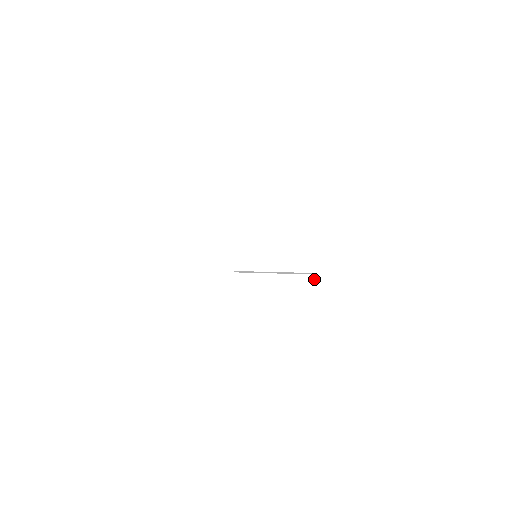
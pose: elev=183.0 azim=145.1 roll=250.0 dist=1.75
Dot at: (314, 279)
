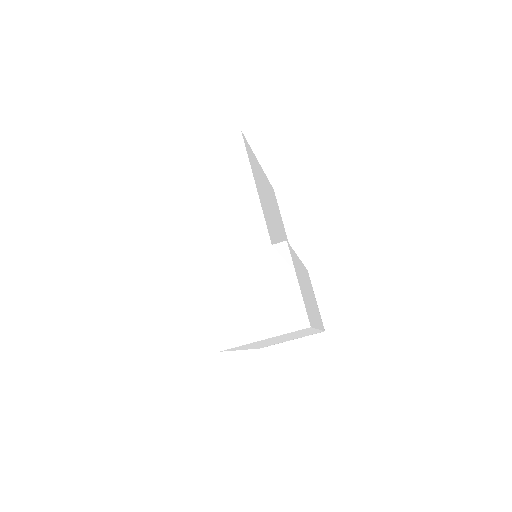
Dot at: (308, 274)
